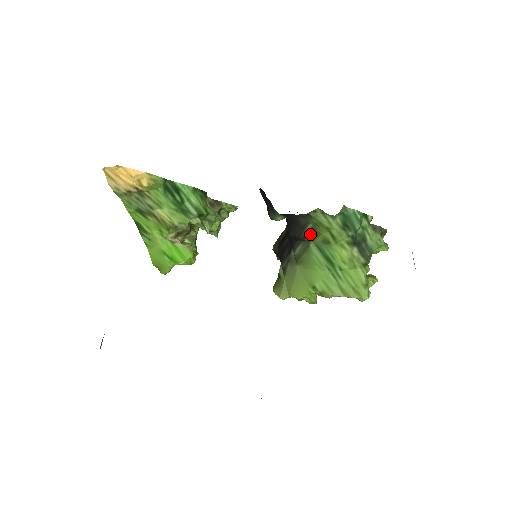
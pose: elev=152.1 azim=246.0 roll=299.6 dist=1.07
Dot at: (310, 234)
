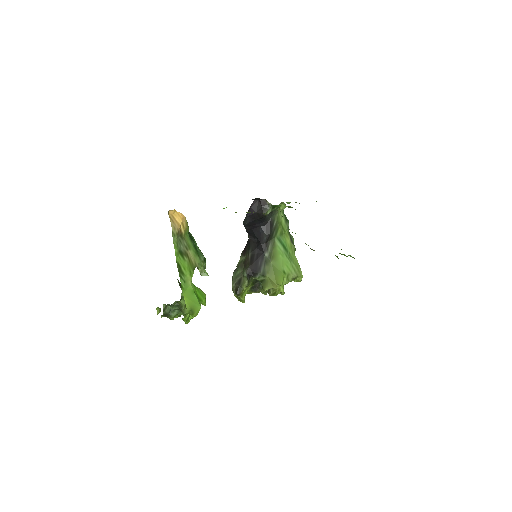
Dot at: (275, 230)
